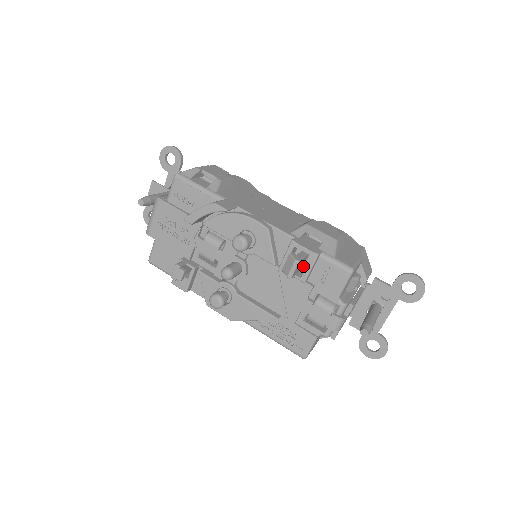
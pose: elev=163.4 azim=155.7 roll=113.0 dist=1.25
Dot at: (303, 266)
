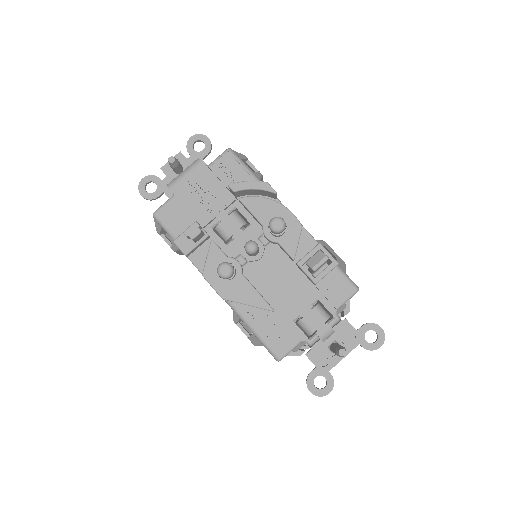
Dot at: (315, 271)
